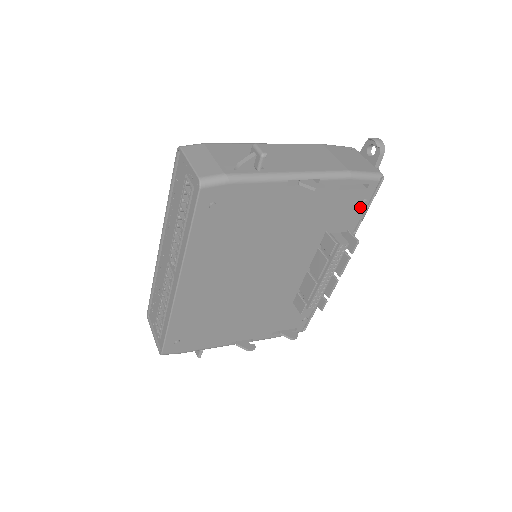
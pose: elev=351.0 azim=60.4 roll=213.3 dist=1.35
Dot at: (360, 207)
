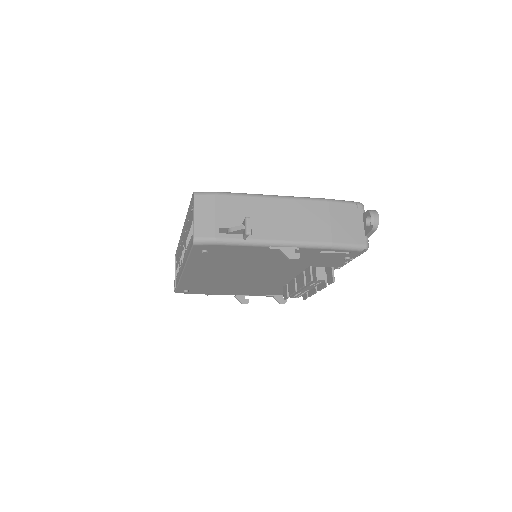
Dot at: (343, 259)
